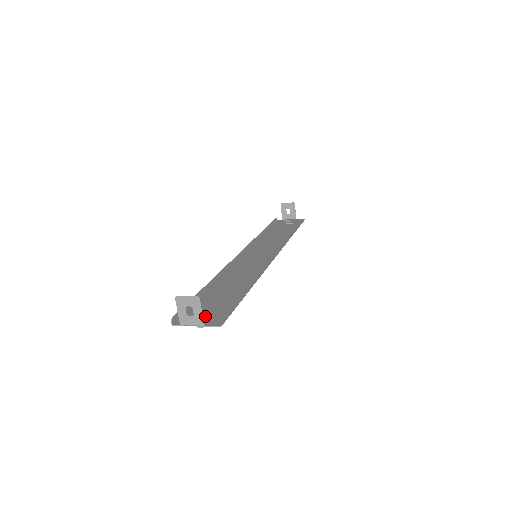
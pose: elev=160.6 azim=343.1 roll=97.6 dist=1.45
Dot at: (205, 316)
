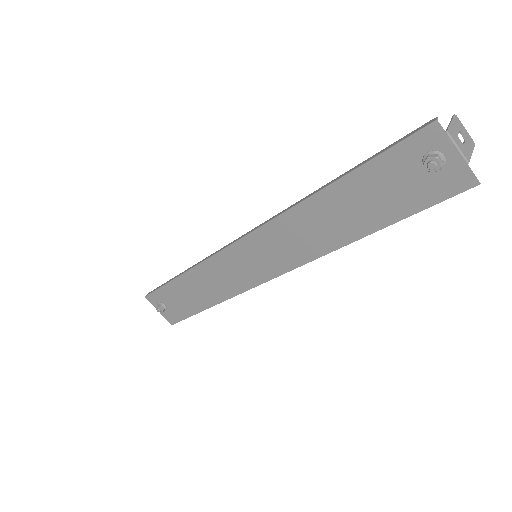
Dot at: occluded
